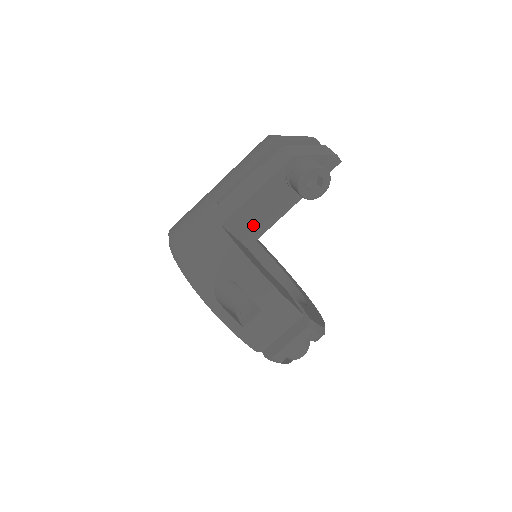
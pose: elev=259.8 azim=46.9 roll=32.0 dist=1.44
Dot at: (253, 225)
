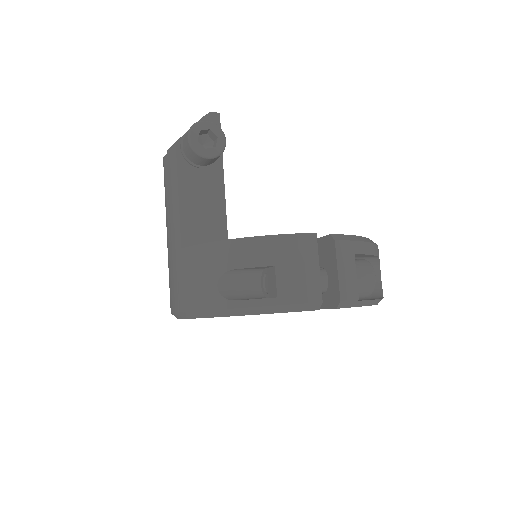
Dot at: (209, 225)
